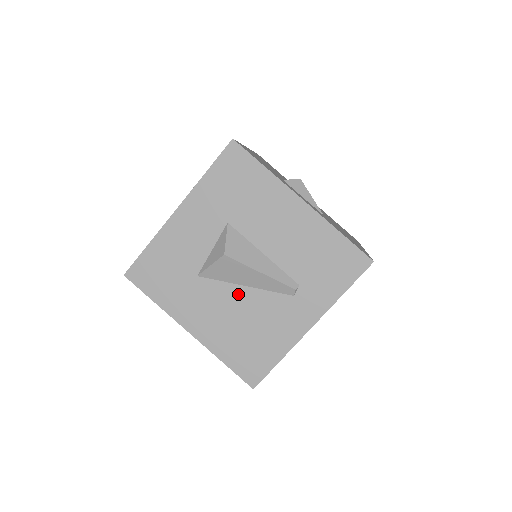
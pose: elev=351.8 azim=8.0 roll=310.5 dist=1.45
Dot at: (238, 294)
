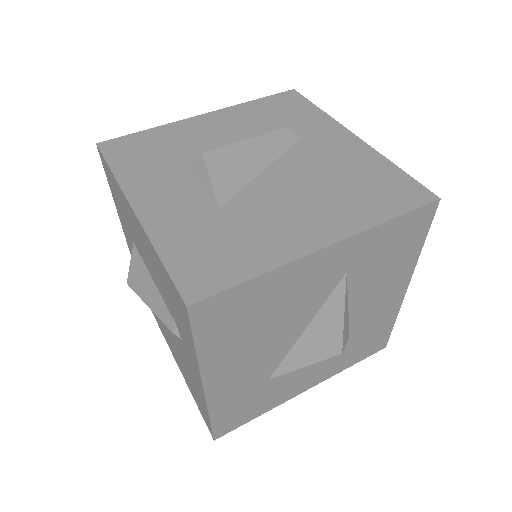
Dot at: occluded
